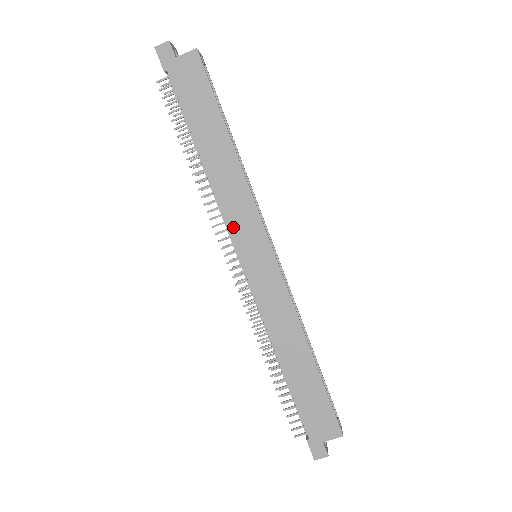
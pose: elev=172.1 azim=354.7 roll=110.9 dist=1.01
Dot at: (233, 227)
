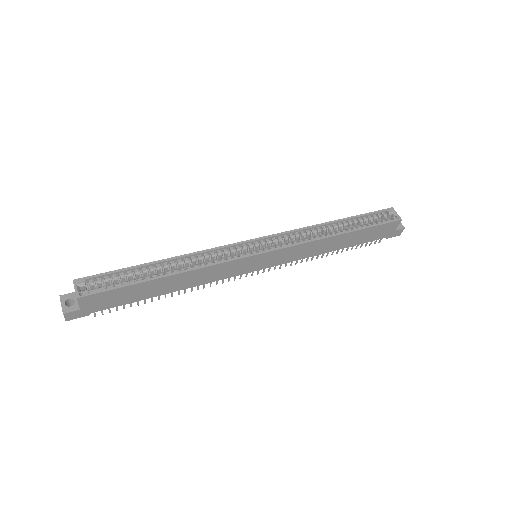
Dot at: (231, 275)
